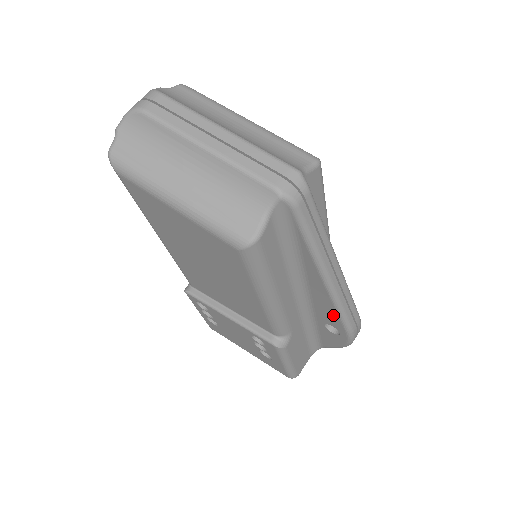
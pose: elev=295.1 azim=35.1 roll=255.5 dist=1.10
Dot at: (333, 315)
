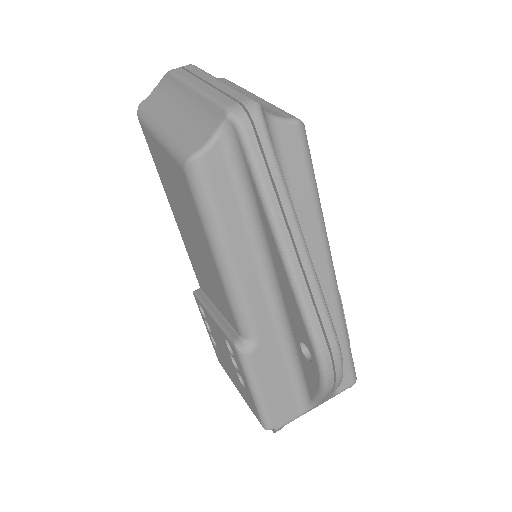
Dot at: (298, 317)
